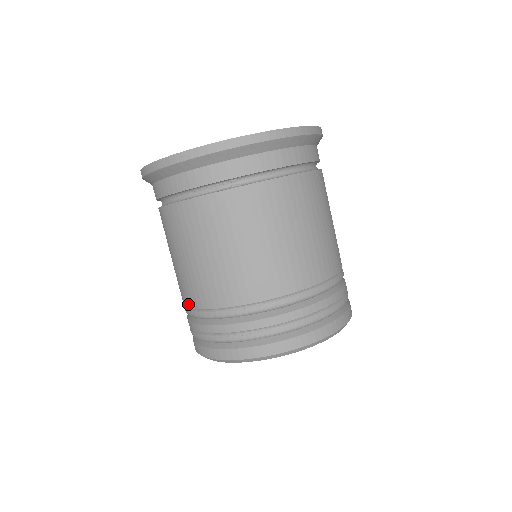
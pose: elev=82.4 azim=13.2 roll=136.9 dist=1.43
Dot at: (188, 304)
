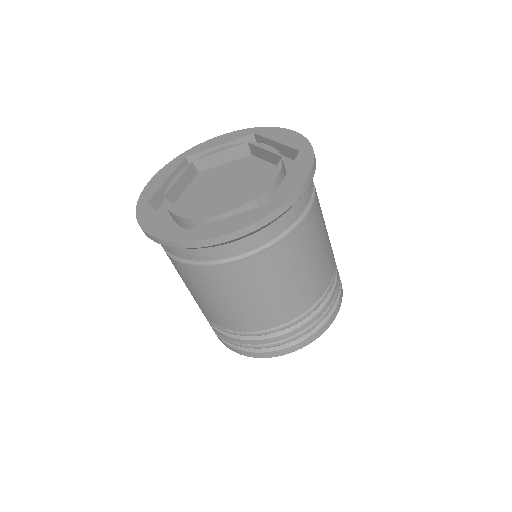
Dot at: occluded
